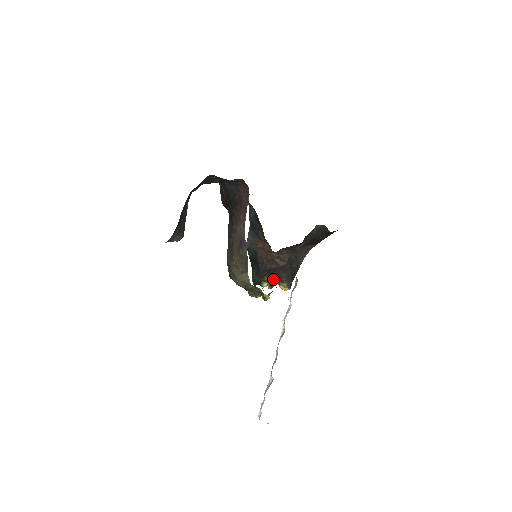
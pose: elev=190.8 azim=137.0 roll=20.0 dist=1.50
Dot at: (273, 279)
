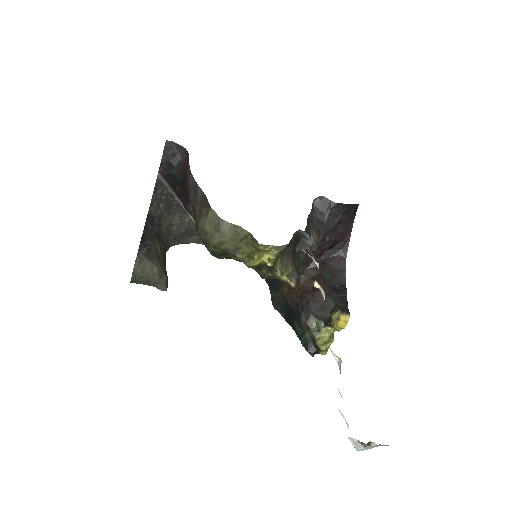
Dot at: (322, 319)
